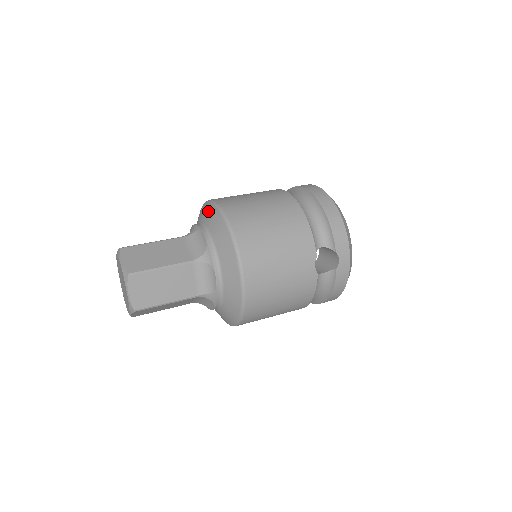
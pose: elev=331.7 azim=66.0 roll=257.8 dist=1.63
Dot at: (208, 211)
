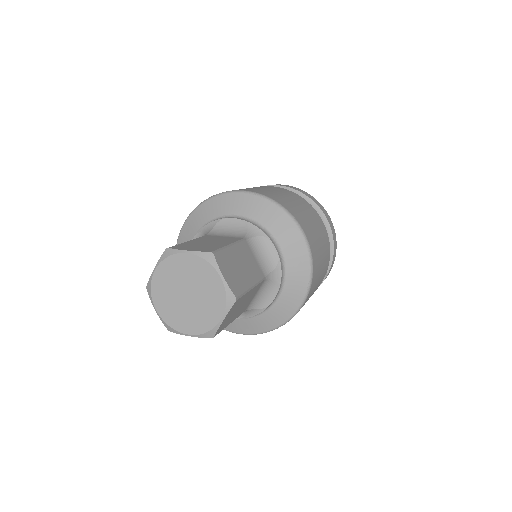
Dot at: (274, 215)
